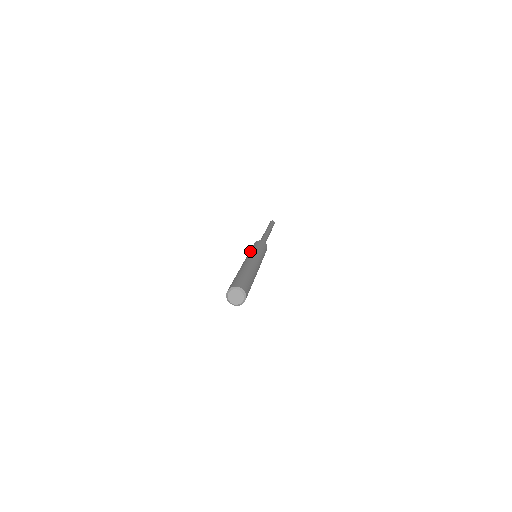
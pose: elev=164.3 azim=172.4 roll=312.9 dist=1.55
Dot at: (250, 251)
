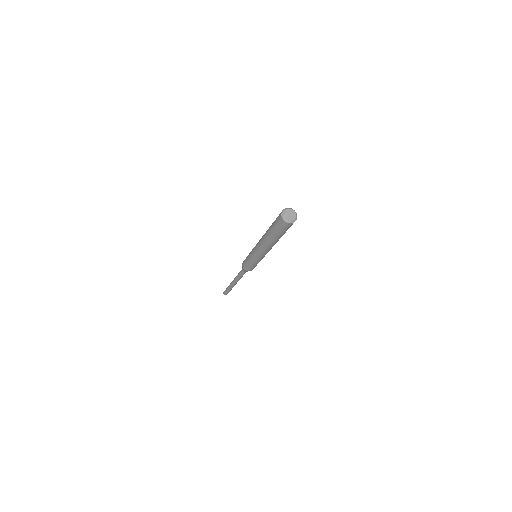
Dot at: (251, 251)
